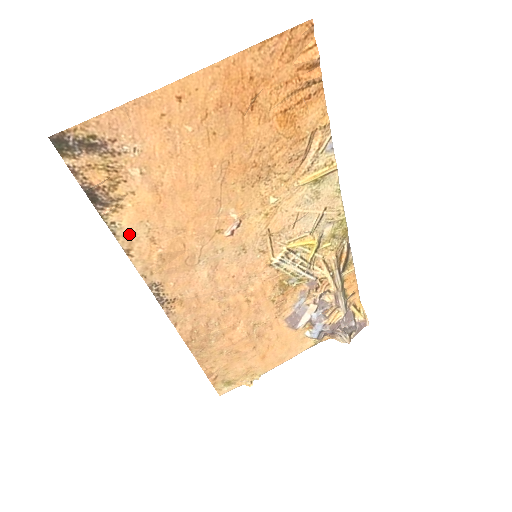
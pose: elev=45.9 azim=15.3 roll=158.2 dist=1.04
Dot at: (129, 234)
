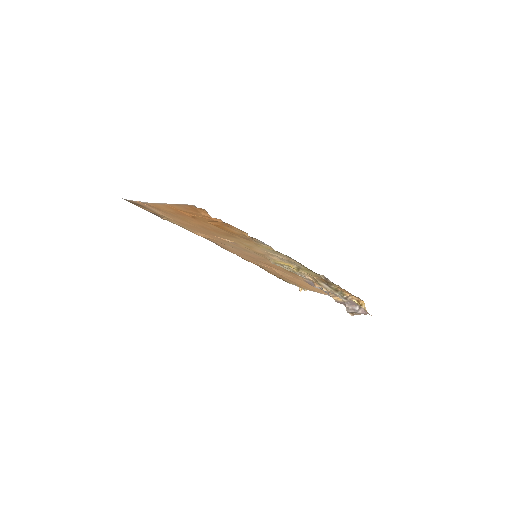
Dot at: (181, 226)
